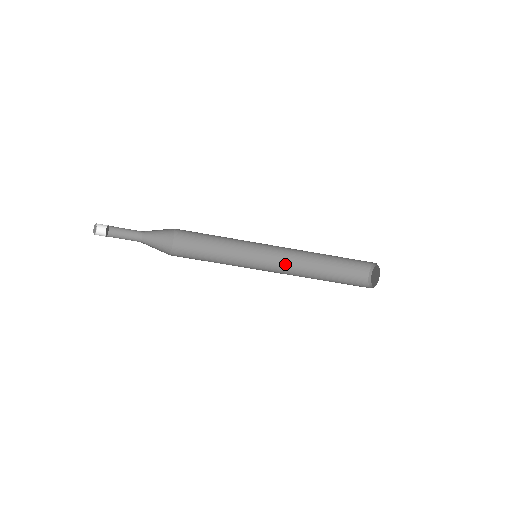
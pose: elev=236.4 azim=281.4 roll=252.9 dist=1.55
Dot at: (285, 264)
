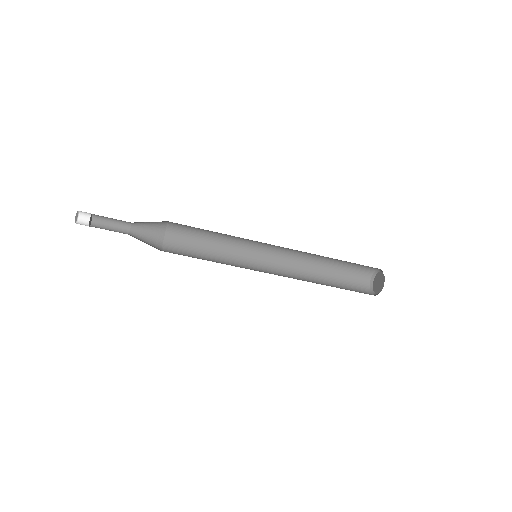
Dot at: (287, 257)
